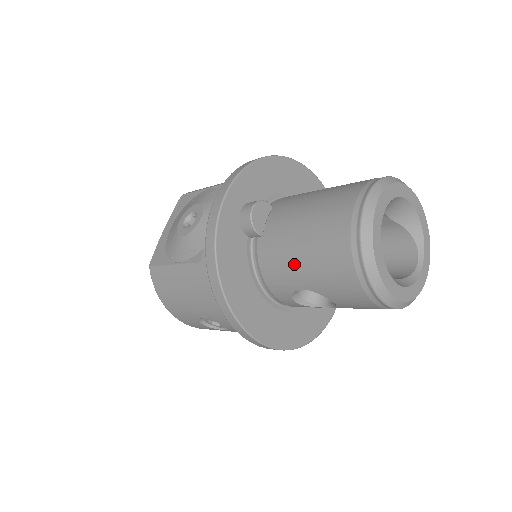
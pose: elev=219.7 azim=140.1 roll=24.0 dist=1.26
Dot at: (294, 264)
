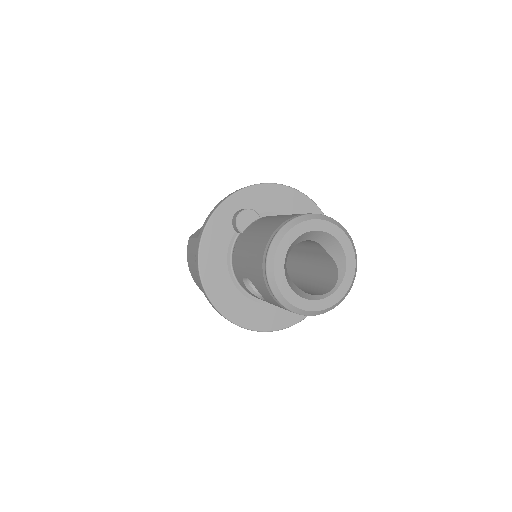
Dot at: (244, 256)
